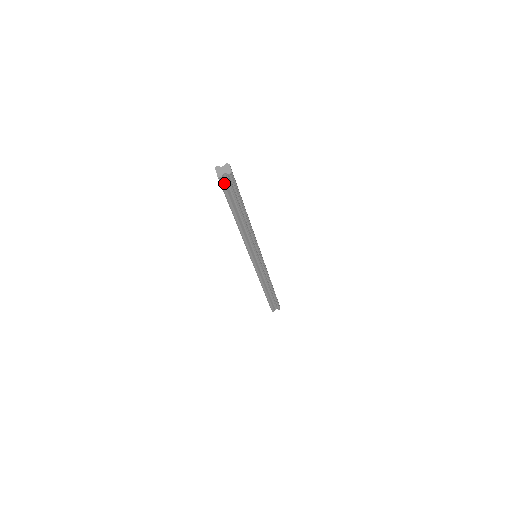
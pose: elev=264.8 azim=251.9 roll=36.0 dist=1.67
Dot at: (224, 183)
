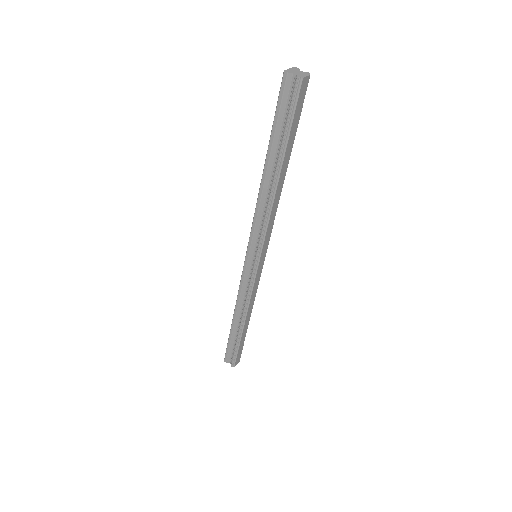
Dot at: (285, 88)
